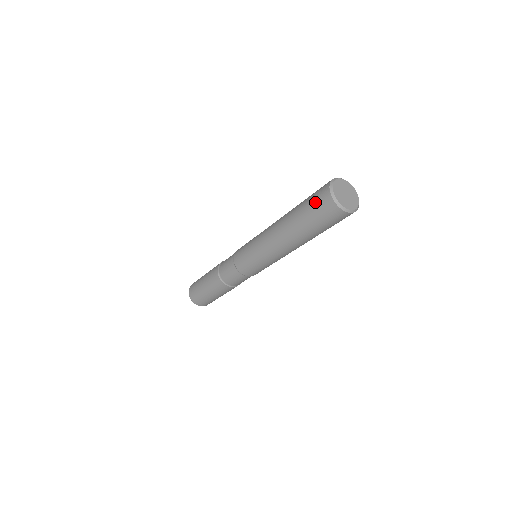
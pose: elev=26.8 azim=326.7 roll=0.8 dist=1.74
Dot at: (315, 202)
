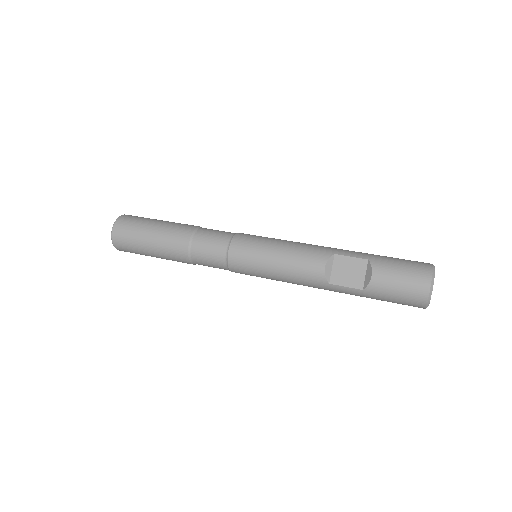
Dot at: occluded
